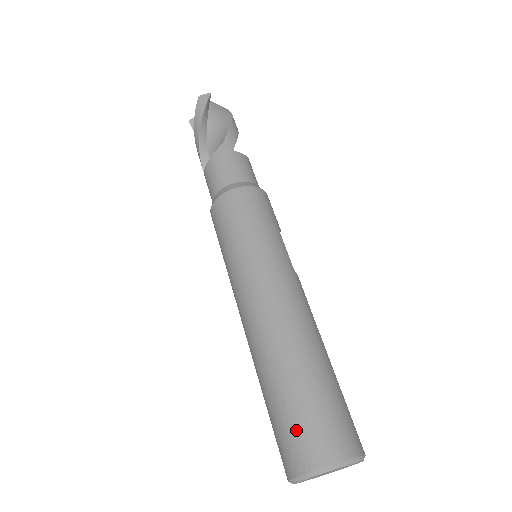
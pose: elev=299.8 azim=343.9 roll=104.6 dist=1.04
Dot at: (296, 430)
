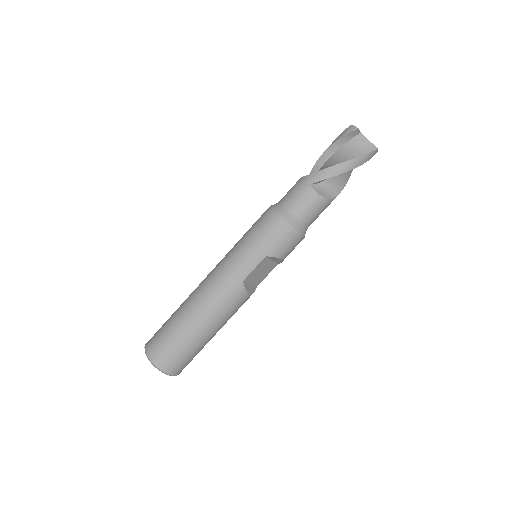
Dot at: (158, 331)
